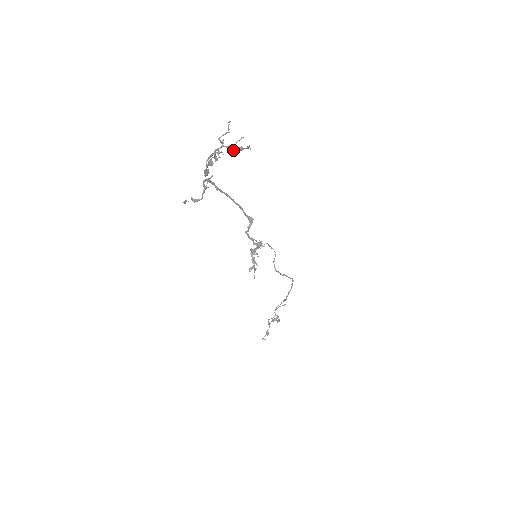
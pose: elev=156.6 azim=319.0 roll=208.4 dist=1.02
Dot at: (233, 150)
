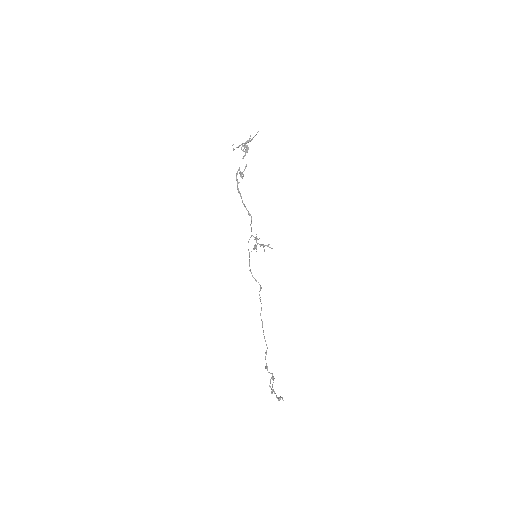
Dot at: (250, 140)
